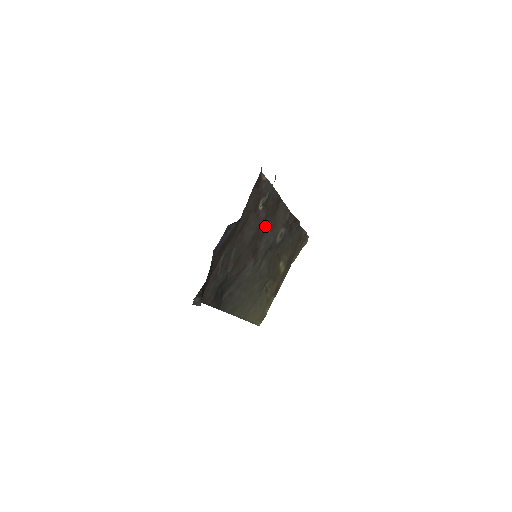
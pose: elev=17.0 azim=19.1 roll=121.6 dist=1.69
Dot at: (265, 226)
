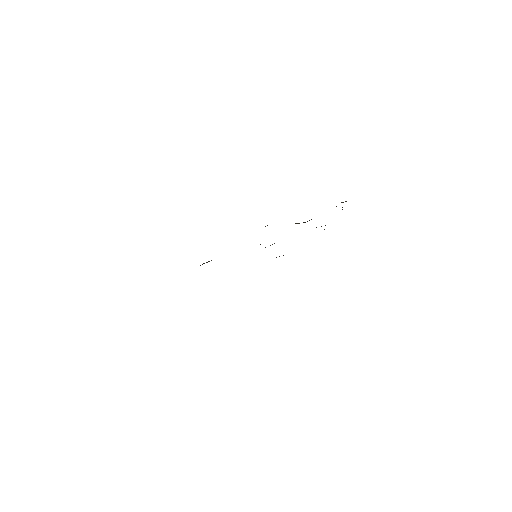
Dot at: occluded
